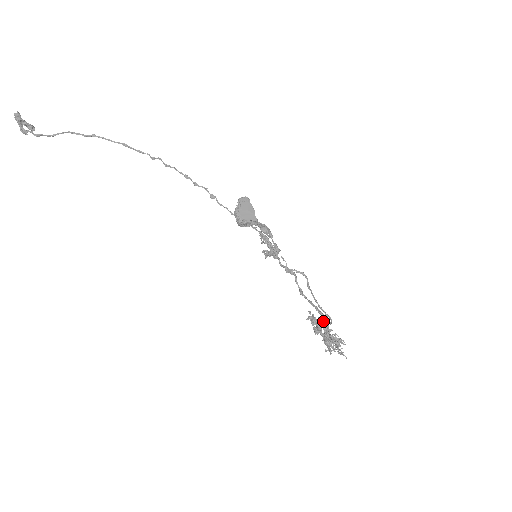
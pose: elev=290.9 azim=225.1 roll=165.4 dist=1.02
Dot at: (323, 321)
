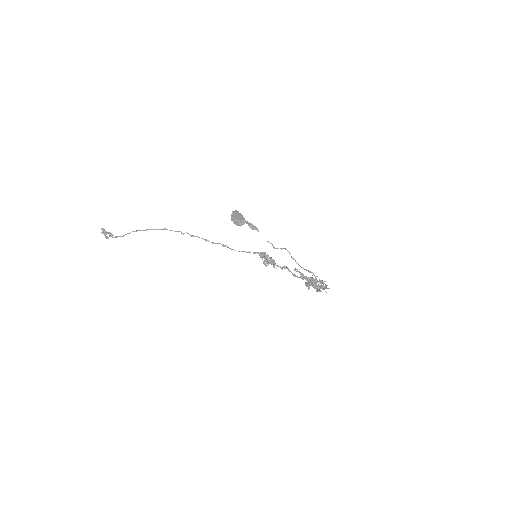
Dot at: (310, 277)
